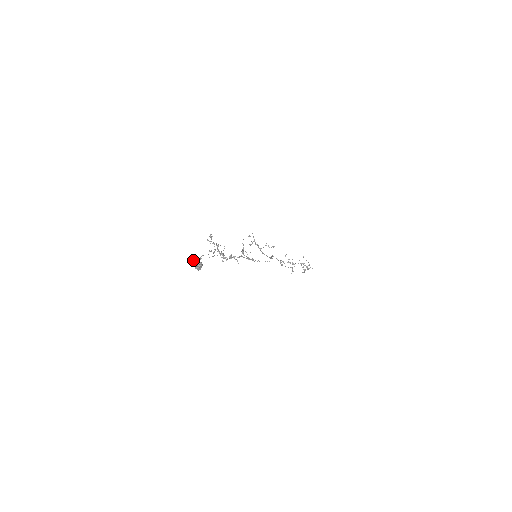
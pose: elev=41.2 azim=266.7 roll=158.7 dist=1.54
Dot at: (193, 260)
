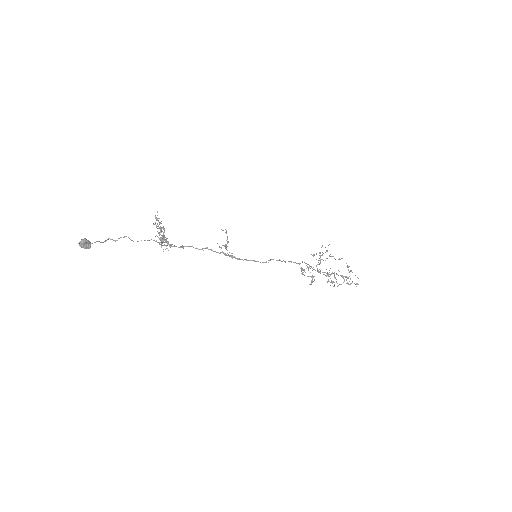
Dot at: (105, 241)
